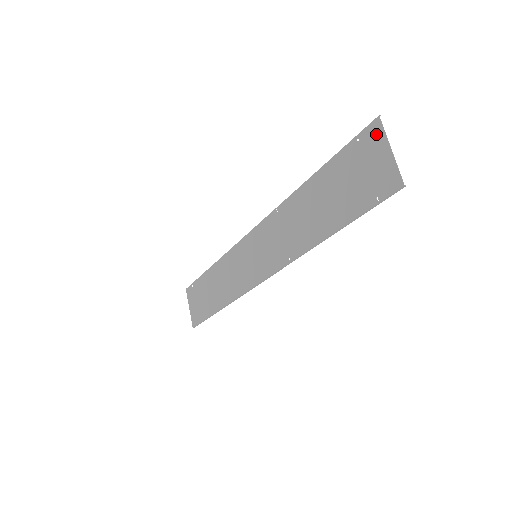
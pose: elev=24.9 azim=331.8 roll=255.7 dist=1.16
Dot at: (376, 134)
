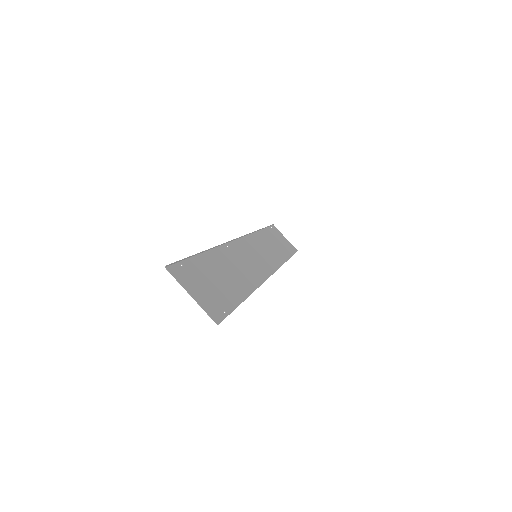
Dot at: (178, 276)
